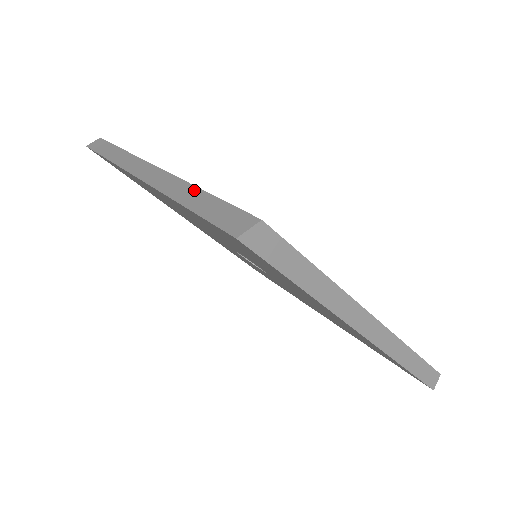
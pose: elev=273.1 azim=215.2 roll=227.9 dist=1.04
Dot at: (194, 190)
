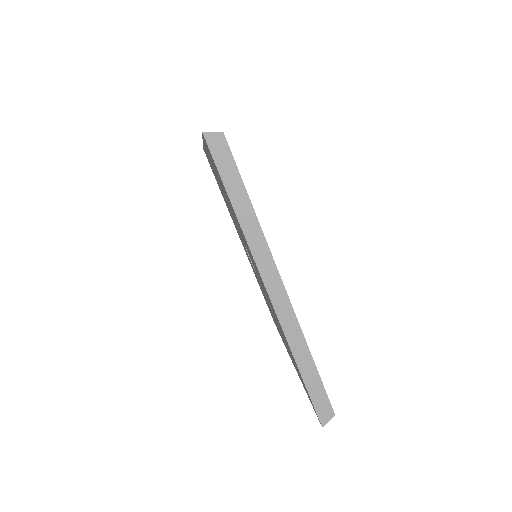
Dot at: occluded
